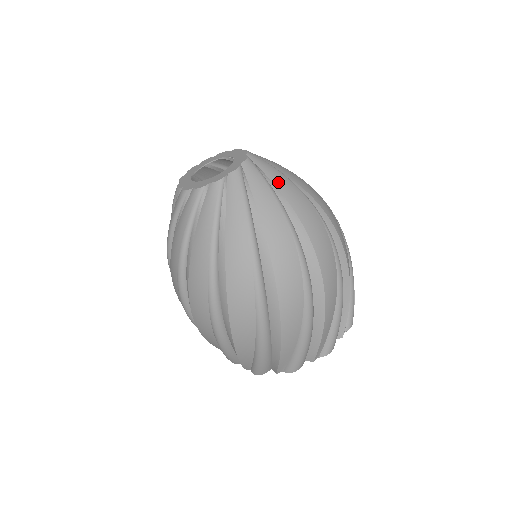
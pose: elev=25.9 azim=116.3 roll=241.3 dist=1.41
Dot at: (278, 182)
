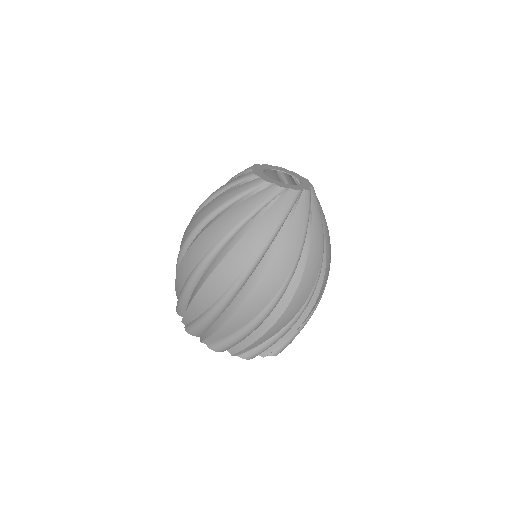
Dot at: occluded
